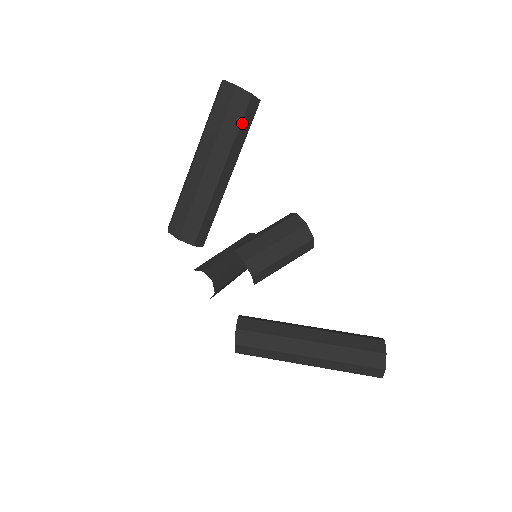
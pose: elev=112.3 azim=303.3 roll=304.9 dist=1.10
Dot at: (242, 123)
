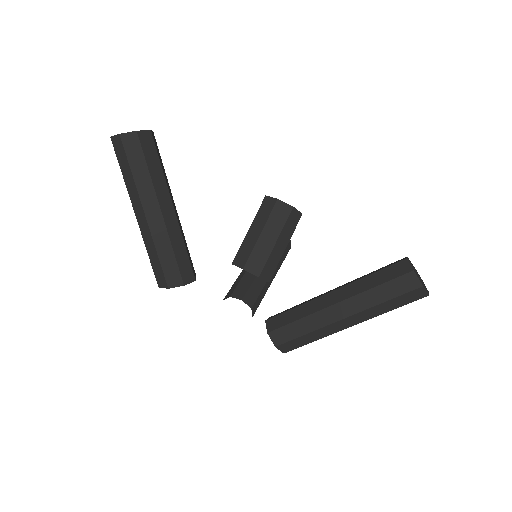
Dot at: (147, 160)
